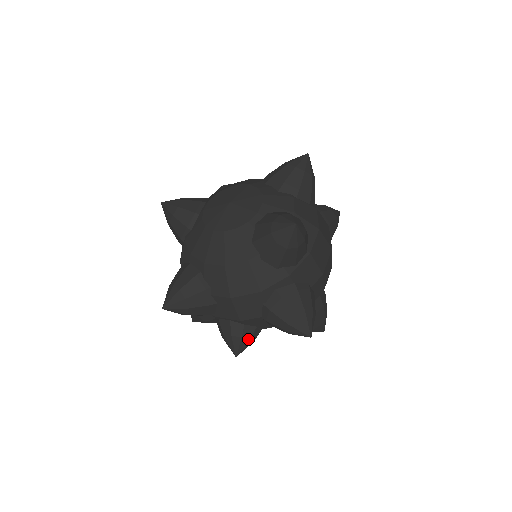
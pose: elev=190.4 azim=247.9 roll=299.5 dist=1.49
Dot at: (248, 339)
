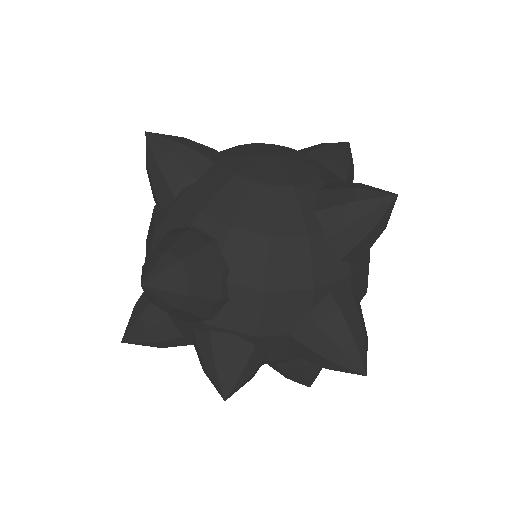
Dot at: (252, 372)
